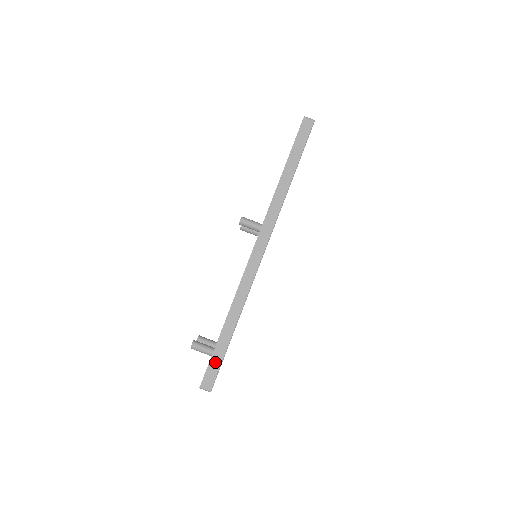
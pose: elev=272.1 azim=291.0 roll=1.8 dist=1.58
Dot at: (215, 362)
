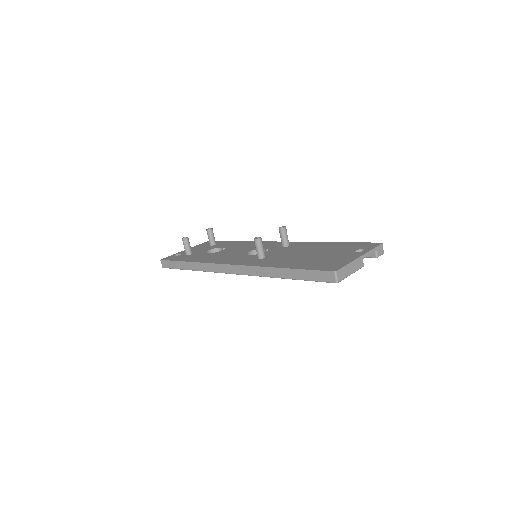
Dot at: (173, 264)
